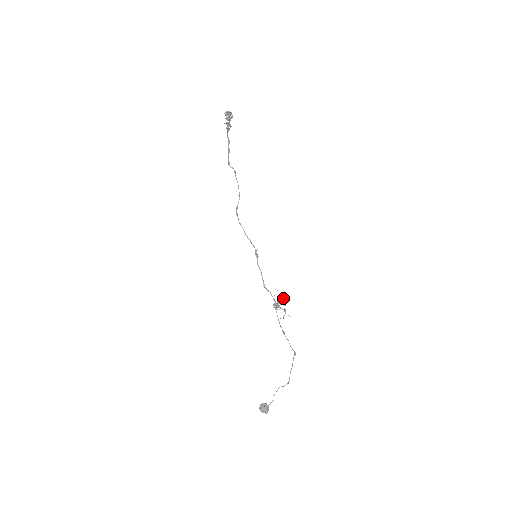
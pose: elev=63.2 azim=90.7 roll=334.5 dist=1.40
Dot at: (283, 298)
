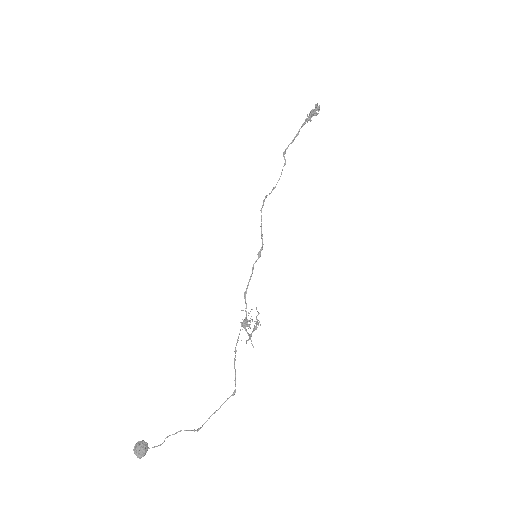
Dot at: (258, 320)
